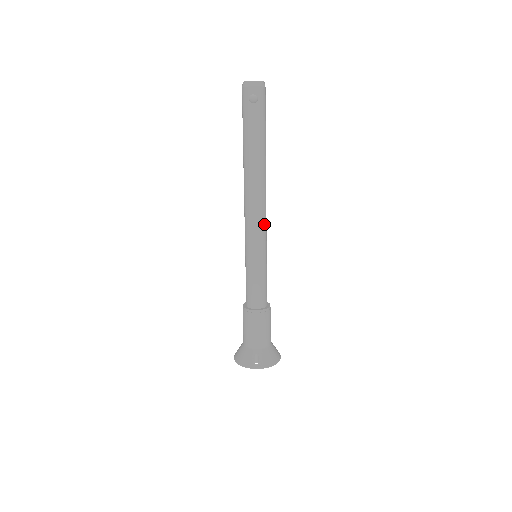
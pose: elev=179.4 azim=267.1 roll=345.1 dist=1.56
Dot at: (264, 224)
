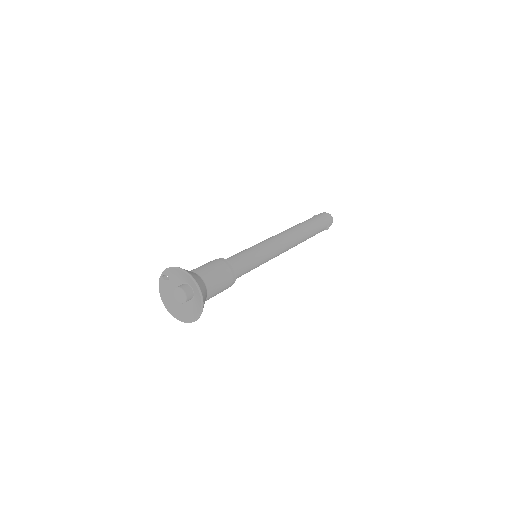
Dot at: (274, 238)
